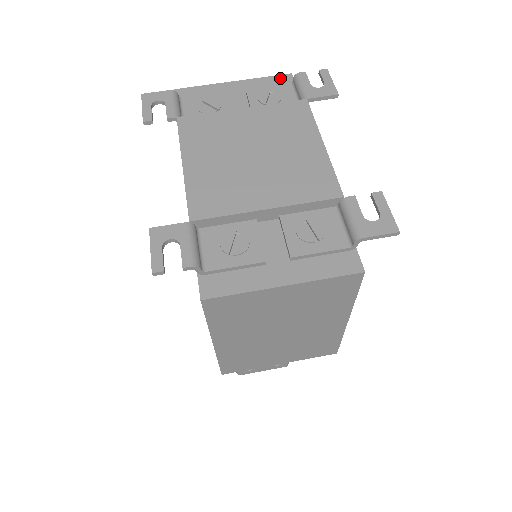
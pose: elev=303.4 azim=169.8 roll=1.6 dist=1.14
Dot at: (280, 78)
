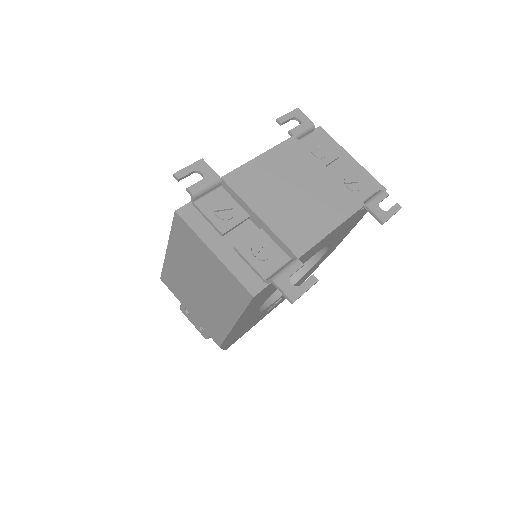
Dot at: (377, 184)
